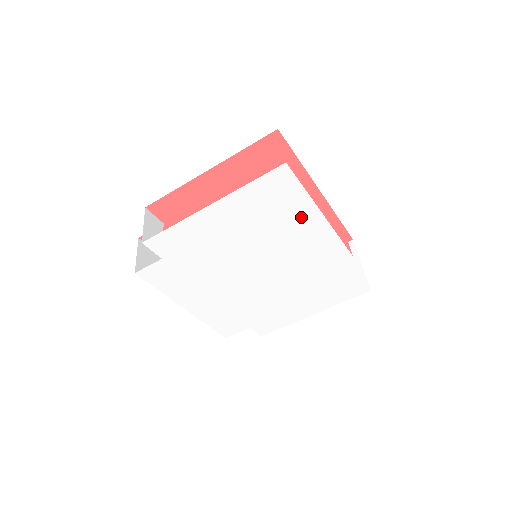
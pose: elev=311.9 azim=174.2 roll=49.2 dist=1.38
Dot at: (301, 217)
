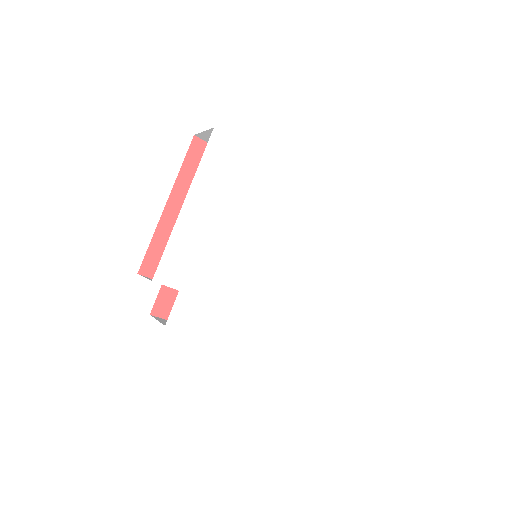
Dot at: (259, 175)
